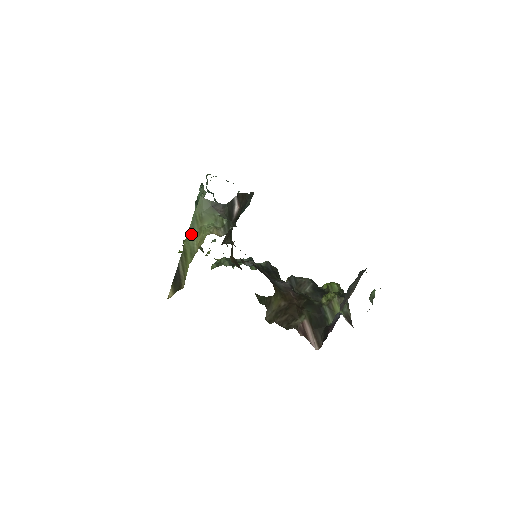
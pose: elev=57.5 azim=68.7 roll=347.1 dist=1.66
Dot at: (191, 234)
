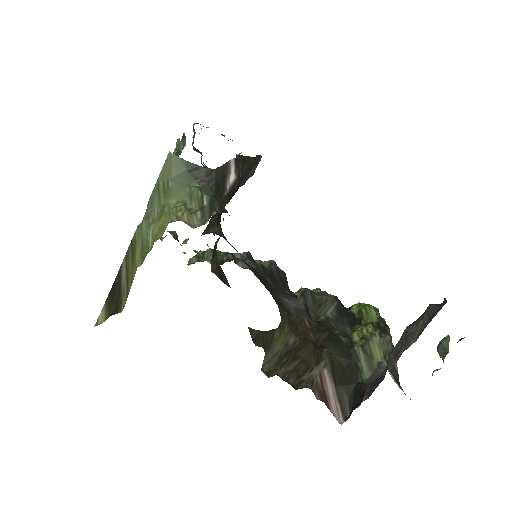
Dot at: (147, 216)
